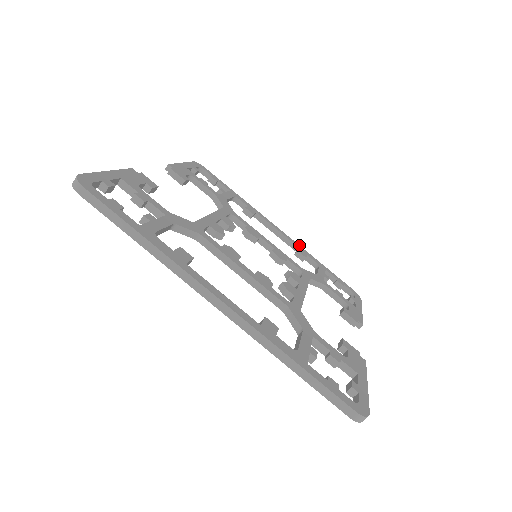
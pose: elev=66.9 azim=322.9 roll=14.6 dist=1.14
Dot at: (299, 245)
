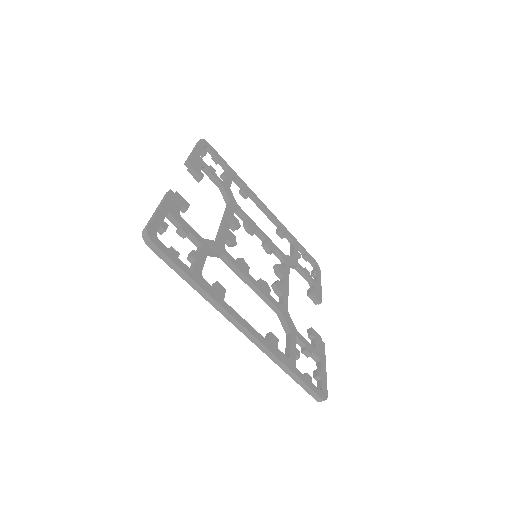
Dot at: occluded
